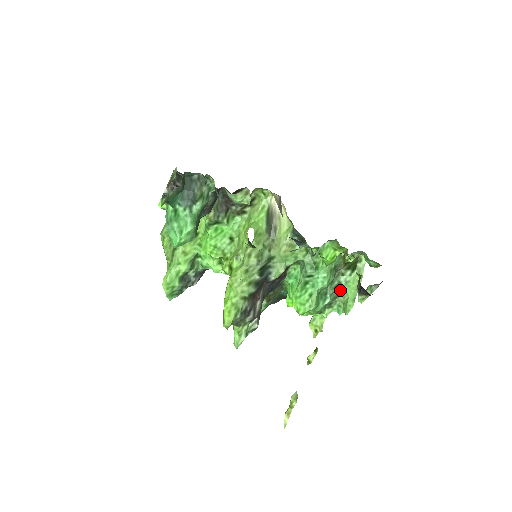
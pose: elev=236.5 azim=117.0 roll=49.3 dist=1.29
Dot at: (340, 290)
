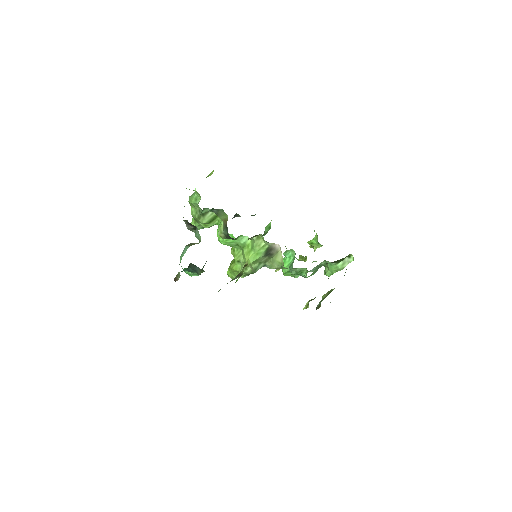
Dot at: occluded
